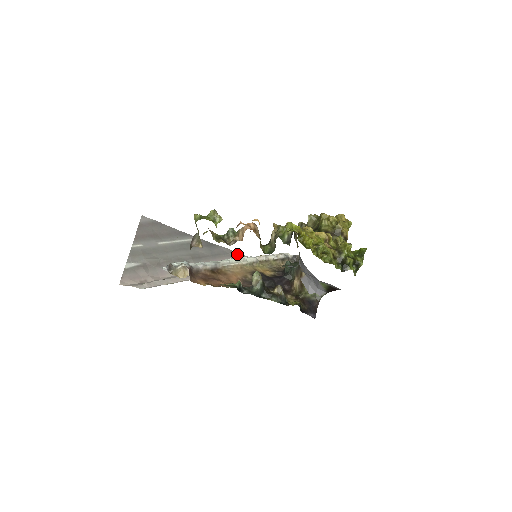
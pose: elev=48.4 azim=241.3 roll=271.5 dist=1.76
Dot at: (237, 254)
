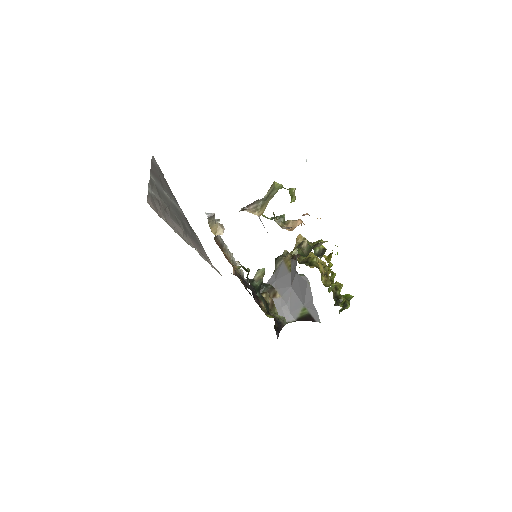
Dot at: occluded
